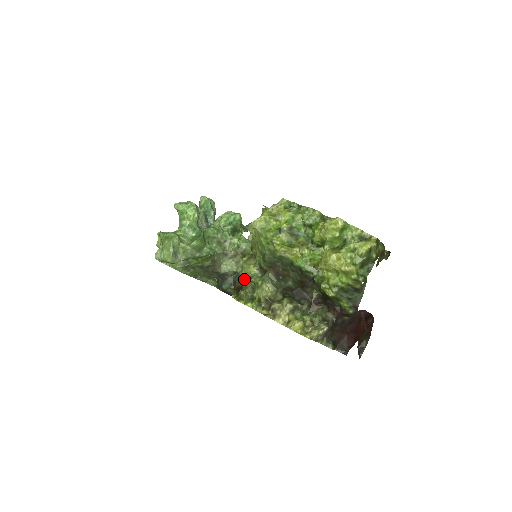
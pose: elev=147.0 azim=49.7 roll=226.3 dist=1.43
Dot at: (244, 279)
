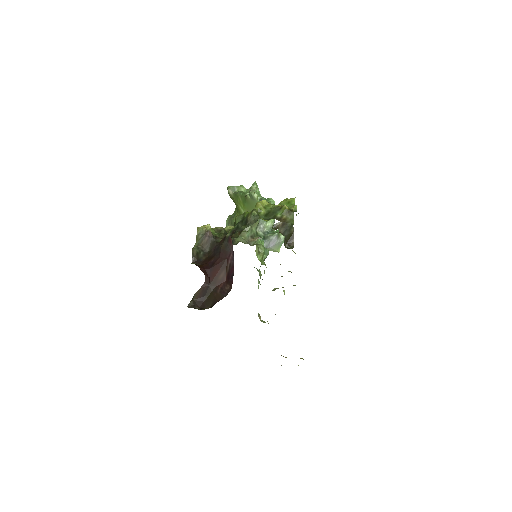
Dot at: occluded
